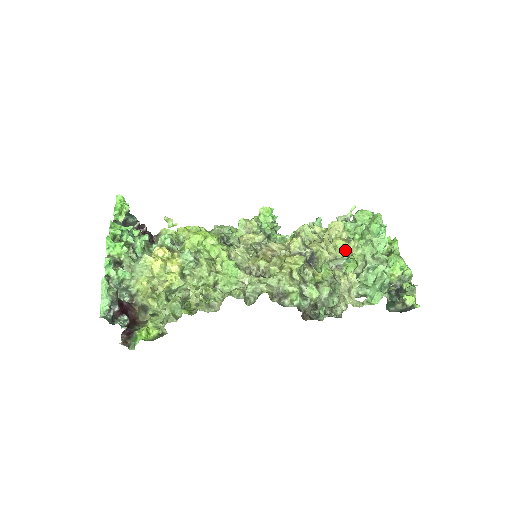
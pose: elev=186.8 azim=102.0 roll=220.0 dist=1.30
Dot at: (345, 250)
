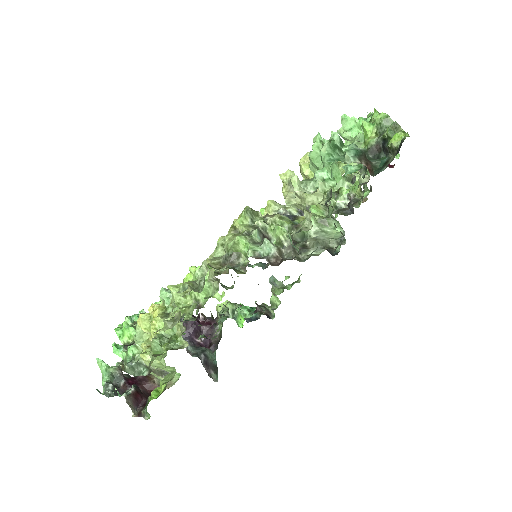
Dot at: occluded
